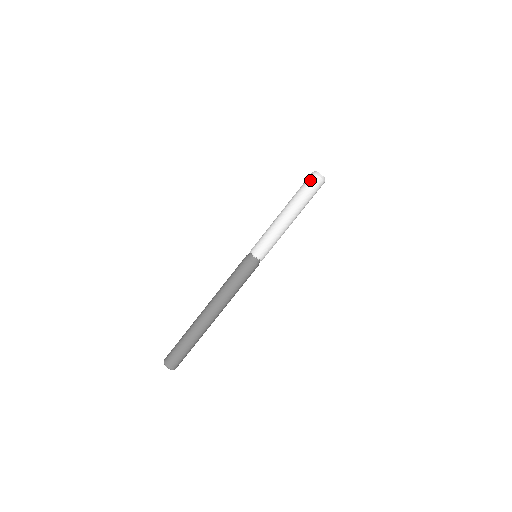
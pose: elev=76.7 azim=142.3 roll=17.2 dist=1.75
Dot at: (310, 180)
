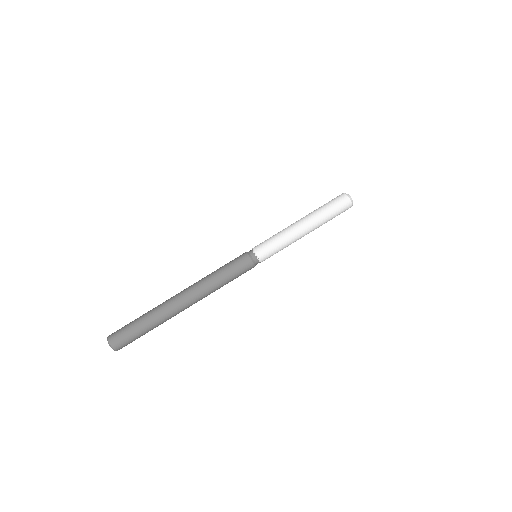
Dot at: occluded
